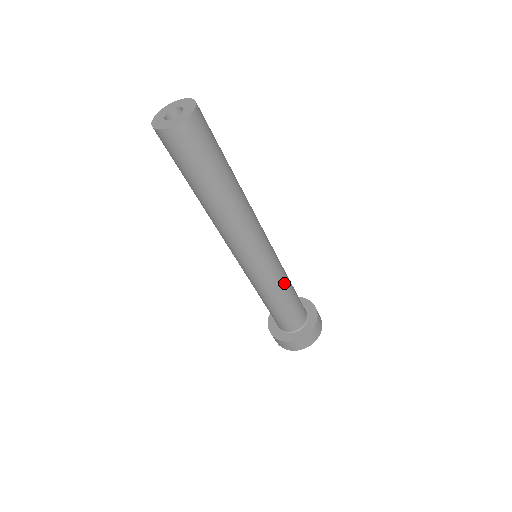
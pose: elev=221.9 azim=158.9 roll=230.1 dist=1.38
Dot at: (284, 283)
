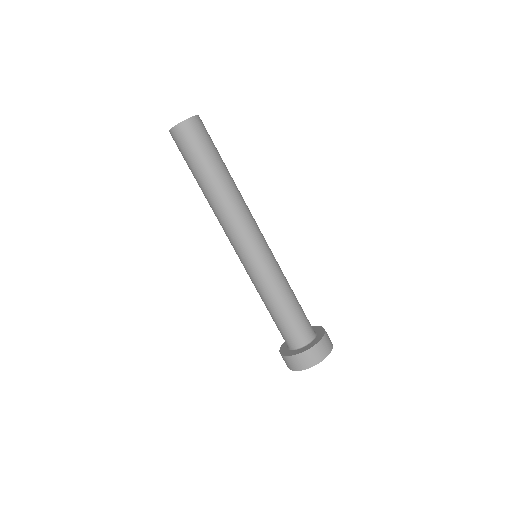
Dot at: occluded
